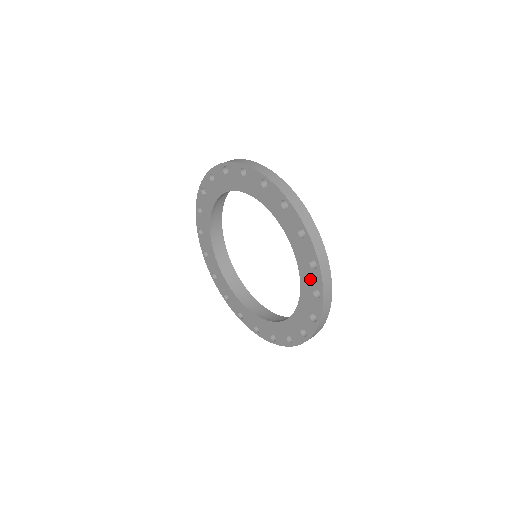
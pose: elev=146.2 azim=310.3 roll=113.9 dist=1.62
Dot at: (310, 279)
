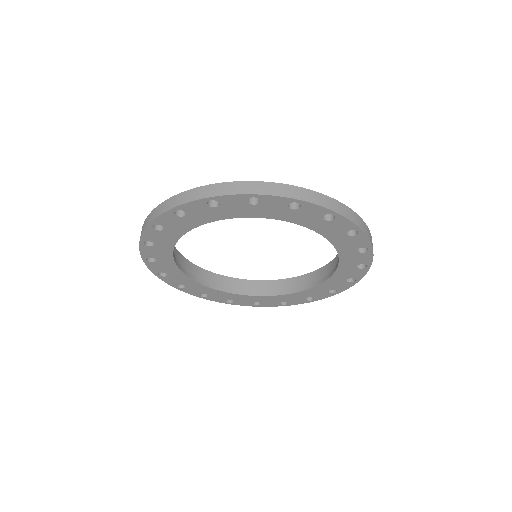
Dot at: (336, 285)
